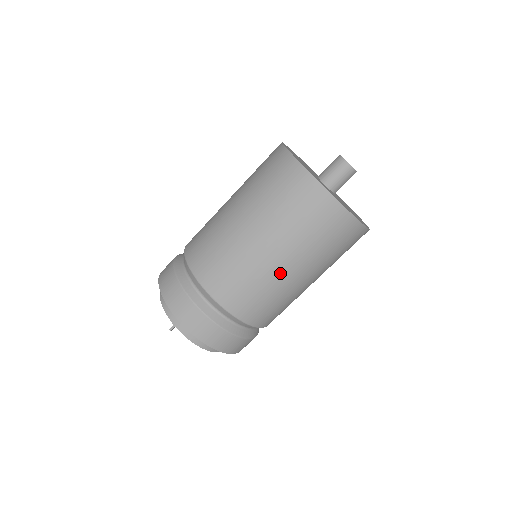
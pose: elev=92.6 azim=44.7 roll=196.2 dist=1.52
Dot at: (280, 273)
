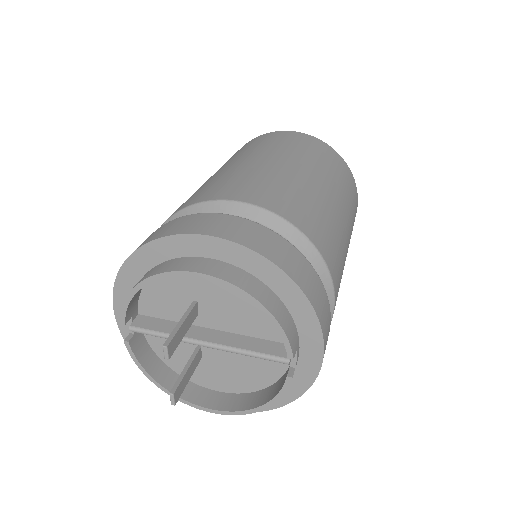
Dot at: (305, 179)
